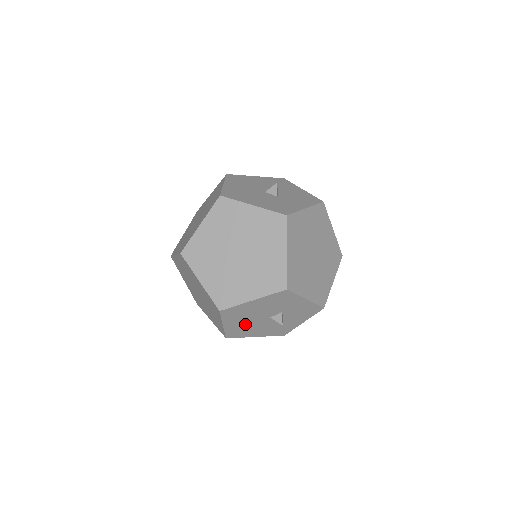
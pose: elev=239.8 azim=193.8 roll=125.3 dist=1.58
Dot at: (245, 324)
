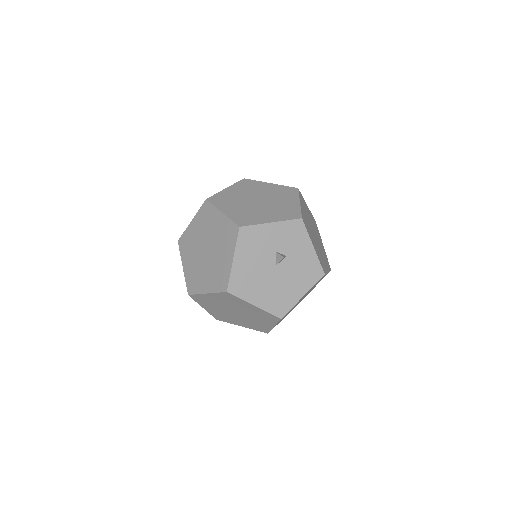
Dot at: (269, 290)
